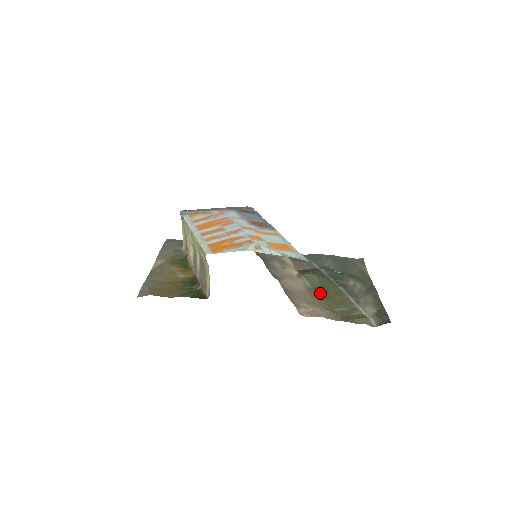
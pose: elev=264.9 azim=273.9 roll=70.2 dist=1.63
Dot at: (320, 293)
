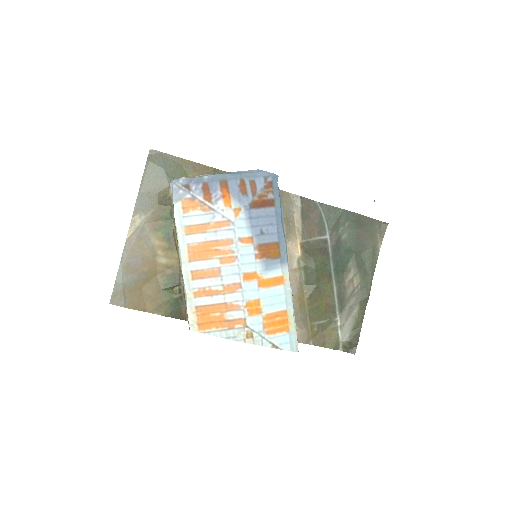
Dot at: (310, 297)
